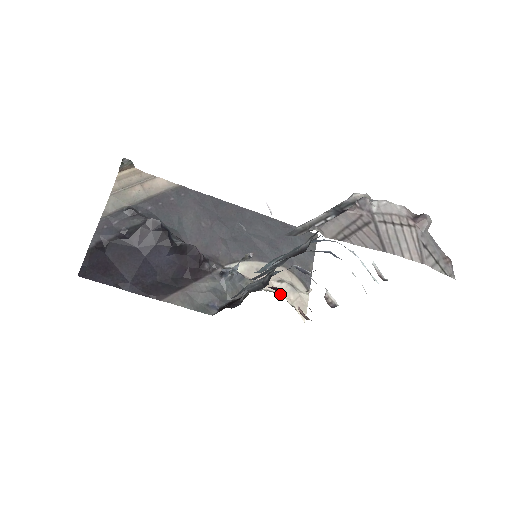
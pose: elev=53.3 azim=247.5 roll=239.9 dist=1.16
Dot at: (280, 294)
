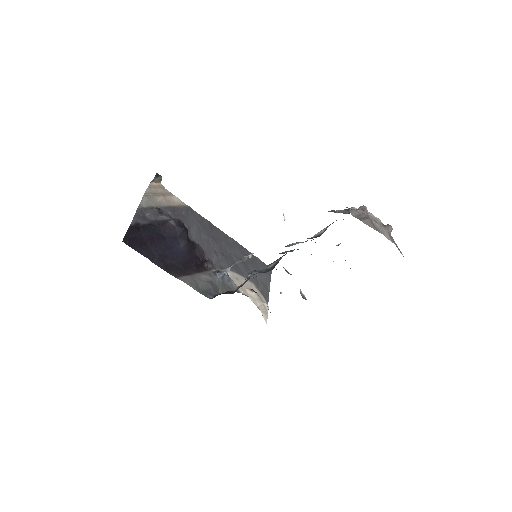
Dot at: (251, 299)
